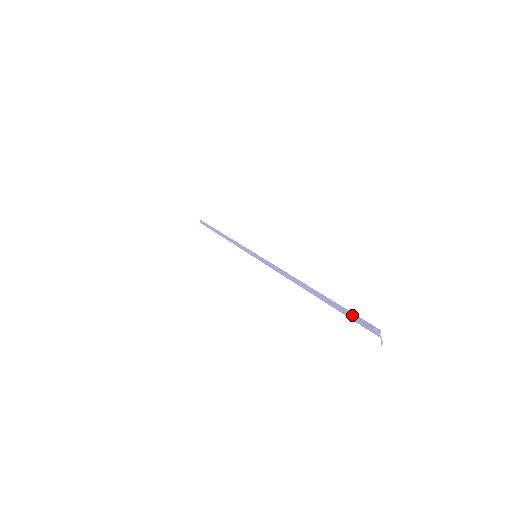
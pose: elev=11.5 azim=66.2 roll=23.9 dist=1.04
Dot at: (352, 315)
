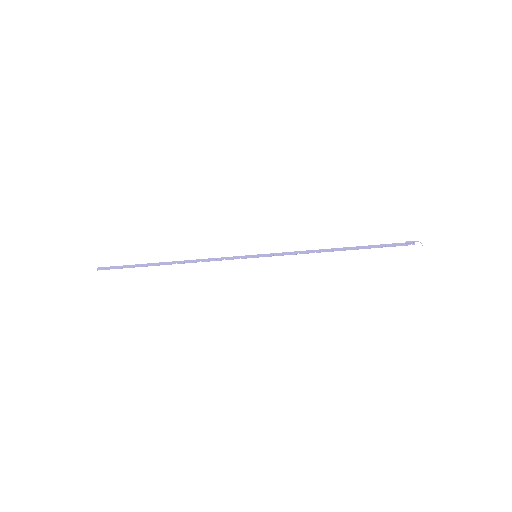
Dot at: (391, 244)
